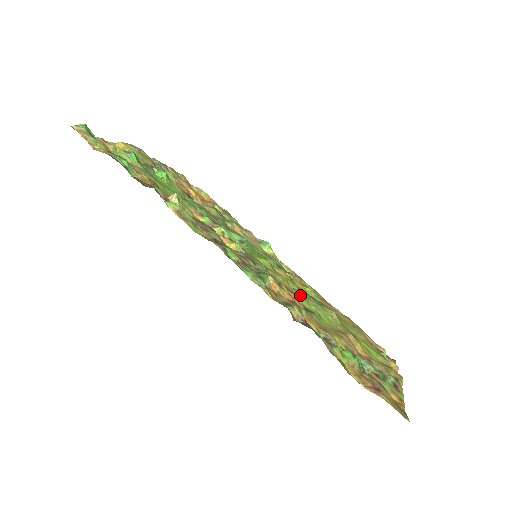
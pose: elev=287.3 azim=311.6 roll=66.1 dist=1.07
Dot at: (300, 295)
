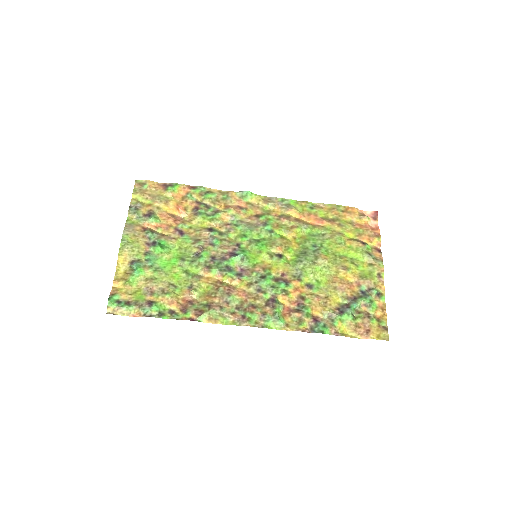
Dot at: (299, 270)
